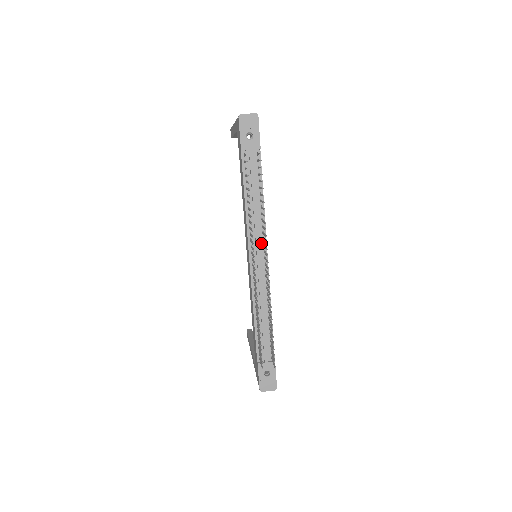
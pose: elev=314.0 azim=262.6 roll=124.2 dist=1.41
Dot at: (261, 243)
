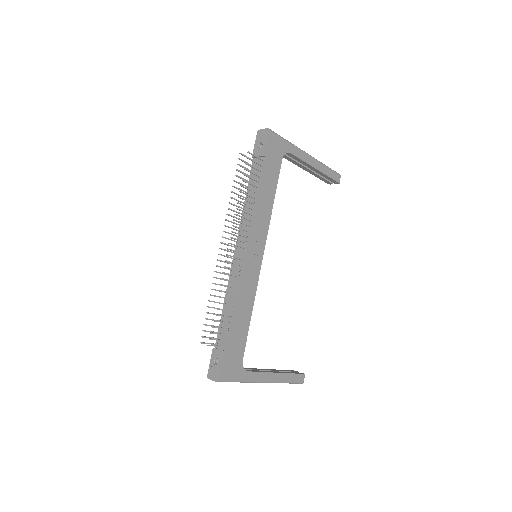
Dot at: (246, 235)
